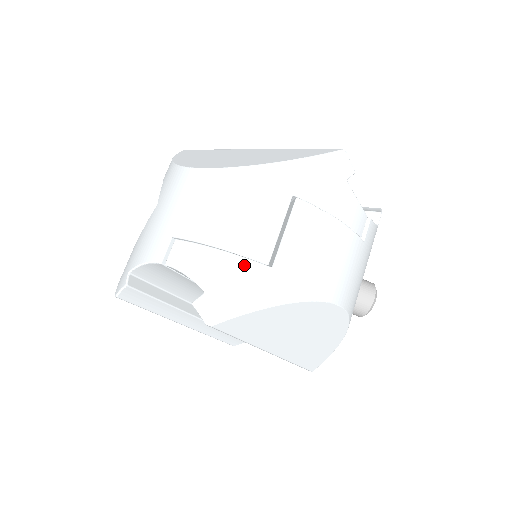
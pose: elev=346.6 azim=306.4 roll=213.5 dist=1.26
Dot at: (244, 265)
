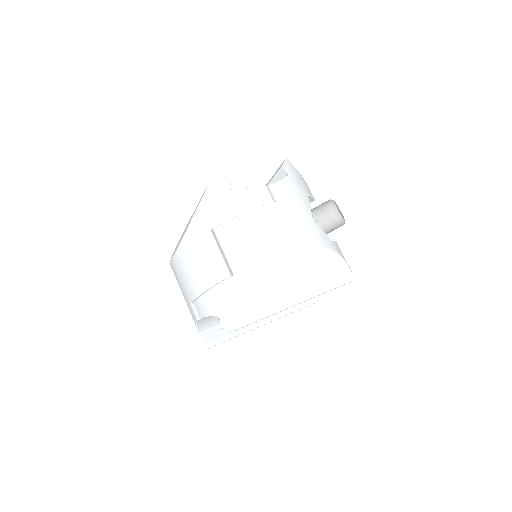
Dot at: (221, 288)
